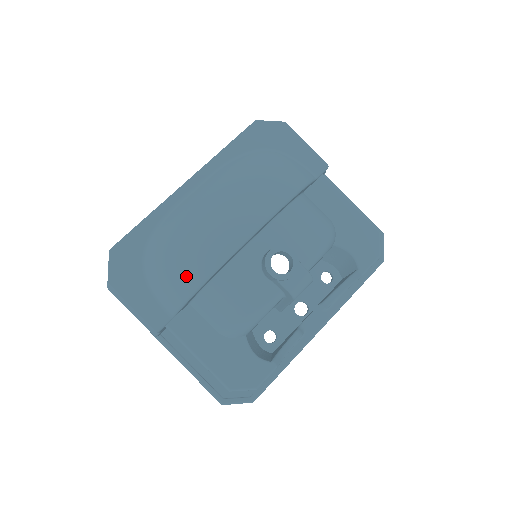
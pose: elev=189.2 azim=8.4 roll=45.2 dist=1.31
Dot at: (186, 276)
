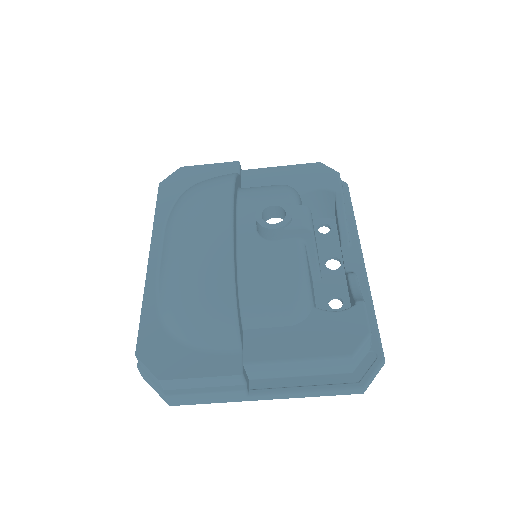
Dot at: (215, 299)
